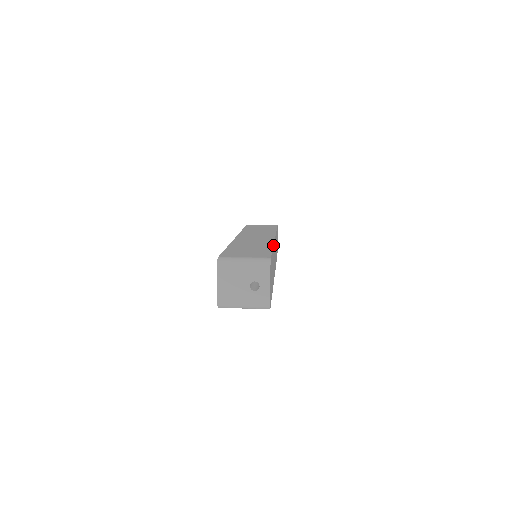
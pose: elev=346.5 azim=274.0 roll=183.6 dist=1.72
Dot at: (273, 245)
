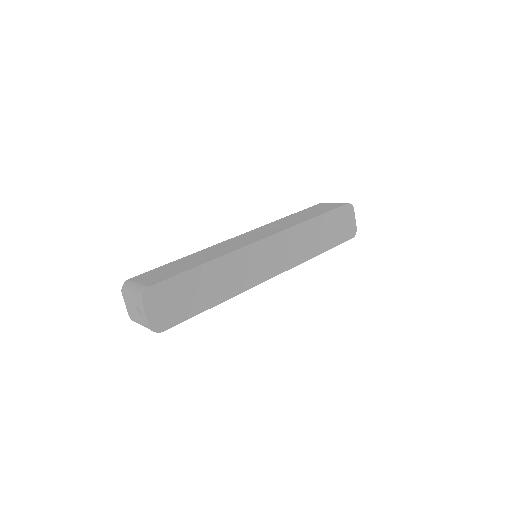
Dot at: (215, 258)
